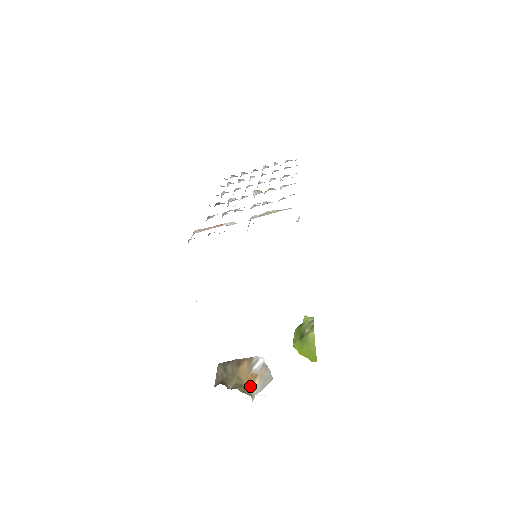
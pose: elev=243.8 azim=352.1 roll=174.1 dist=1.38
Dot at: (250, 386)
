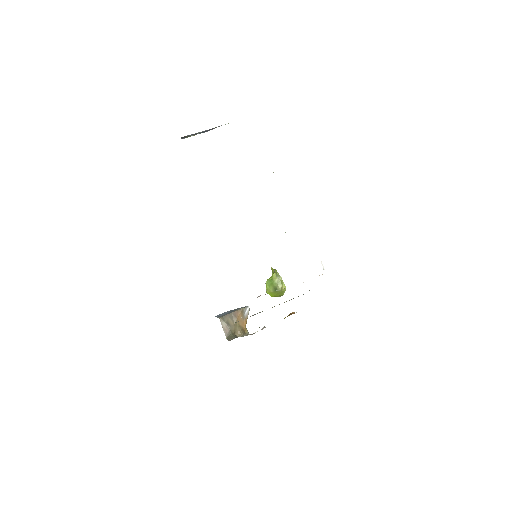
Dot at: occluded
